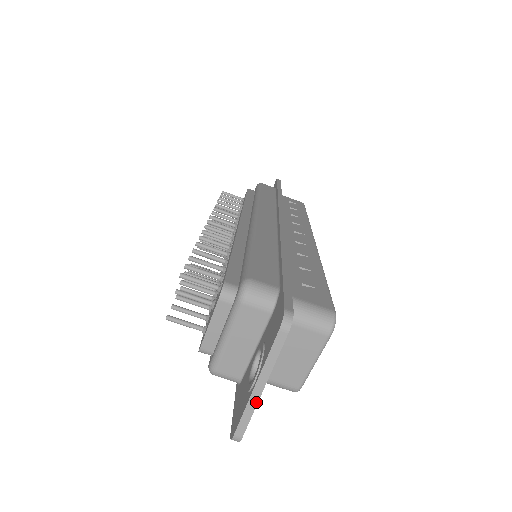
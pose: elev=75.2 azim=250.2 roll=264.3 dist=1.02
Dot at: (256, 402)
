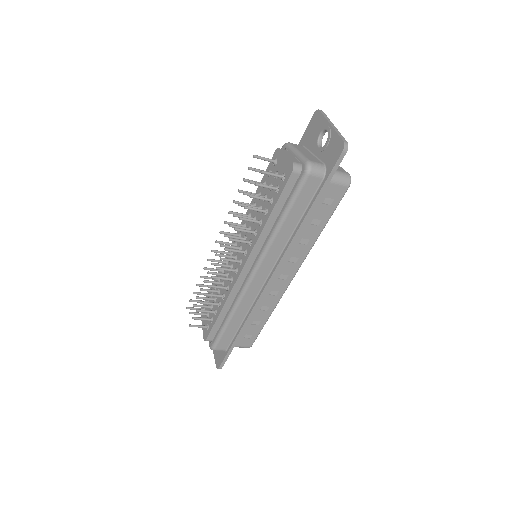
Dot at: occluded
